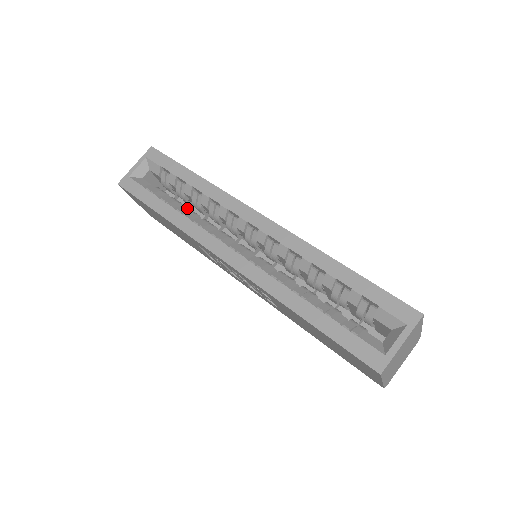
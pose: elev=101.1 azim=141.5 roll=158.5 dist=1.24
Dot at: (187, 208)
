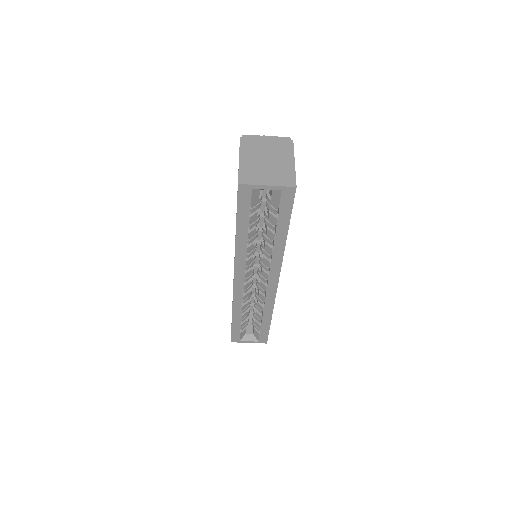
Dot at: (257, 231)
